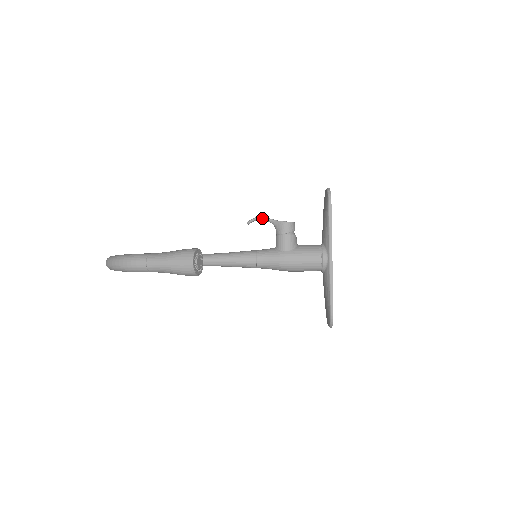
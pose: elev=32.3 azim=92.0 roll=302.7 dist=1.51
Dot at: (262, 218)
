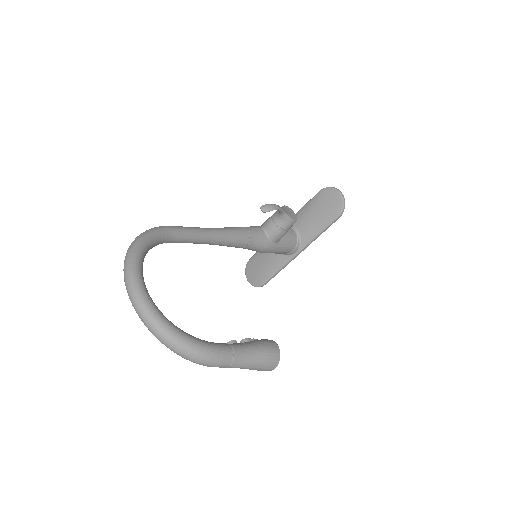
Dot at: occluded
